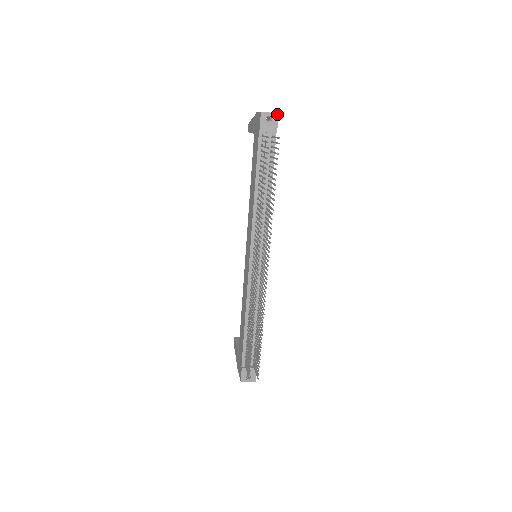
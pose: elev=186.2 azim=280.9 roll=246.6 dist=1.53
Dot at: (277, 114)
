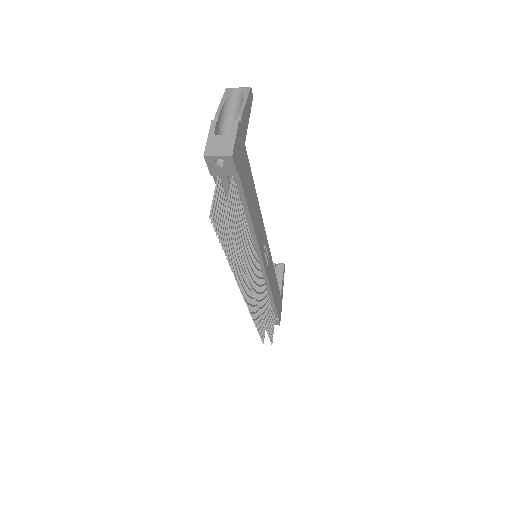
Dot at: (230, 156)
